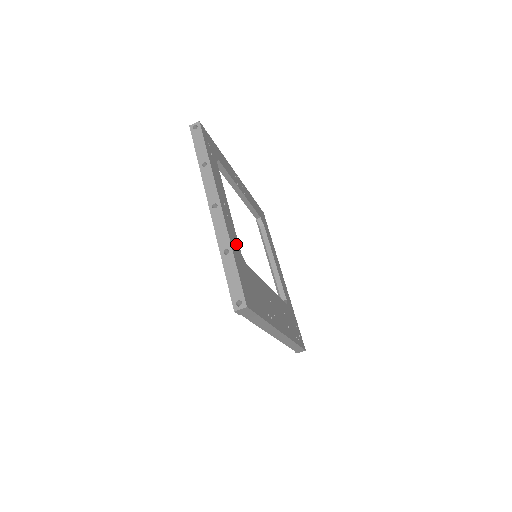
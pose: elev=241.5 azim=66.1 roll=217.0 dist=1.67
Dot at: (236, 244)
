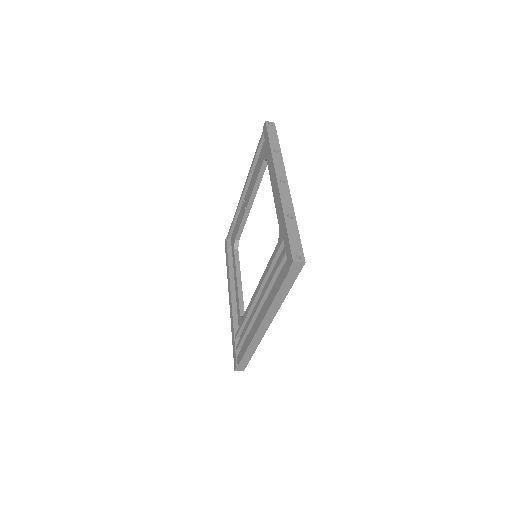
Dot at: occluded
